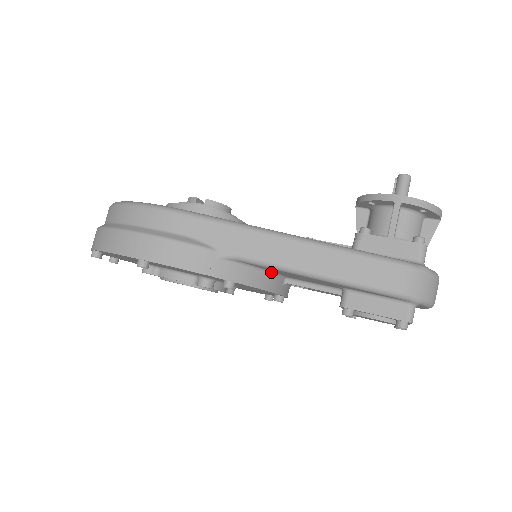
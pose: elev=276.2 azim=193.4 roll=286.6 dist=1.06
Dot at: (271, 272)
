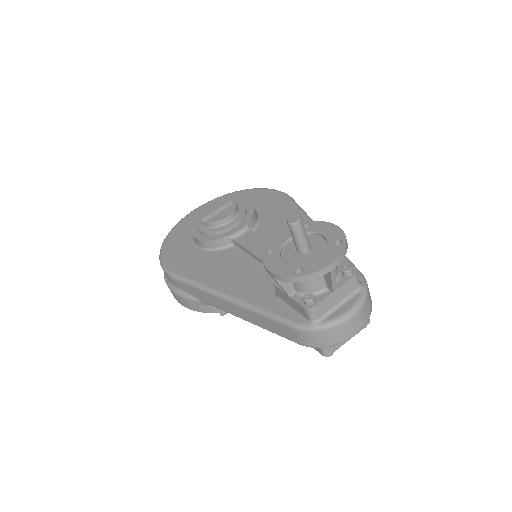
Dot at: occluded
